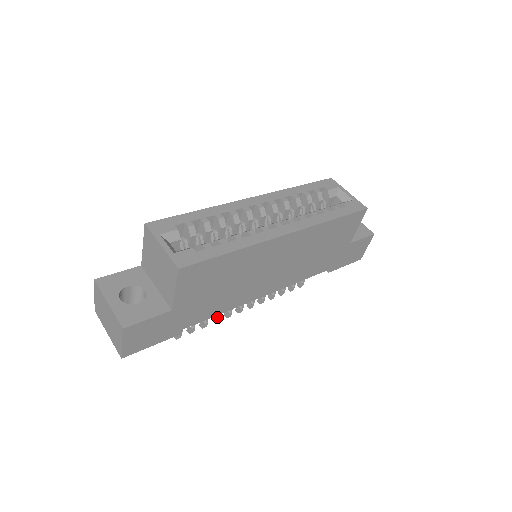
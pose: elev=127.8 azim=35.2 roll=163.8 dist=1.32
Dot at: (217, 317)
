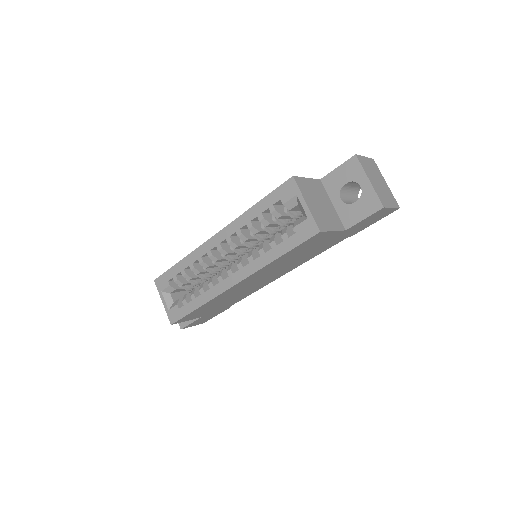
Dot at: occluded
